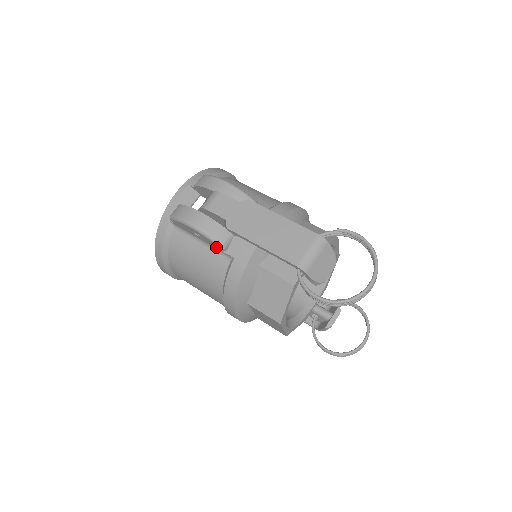
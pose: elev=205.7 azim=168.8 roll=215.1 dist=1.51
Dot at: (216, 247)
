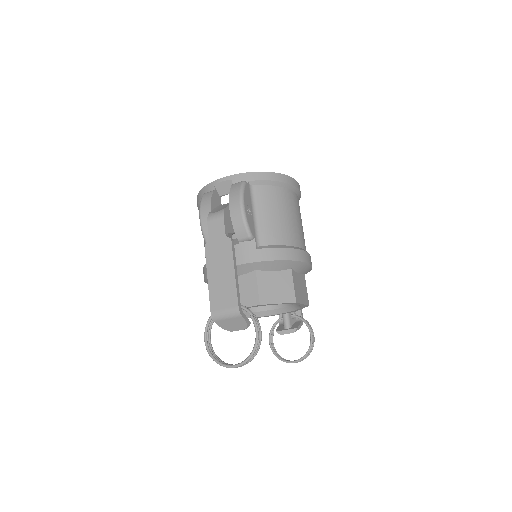
Dot at: occluded
